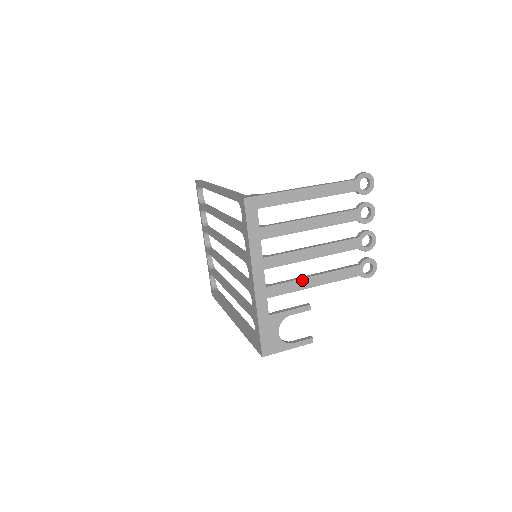
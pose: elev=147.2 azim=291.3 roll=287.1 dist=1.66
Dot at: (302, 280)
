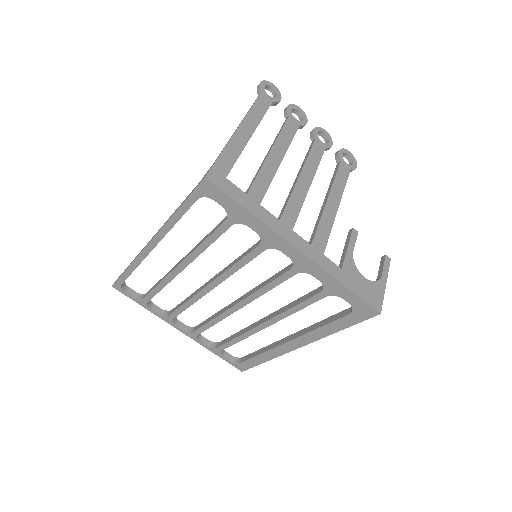
Dot at: (325, 212)
